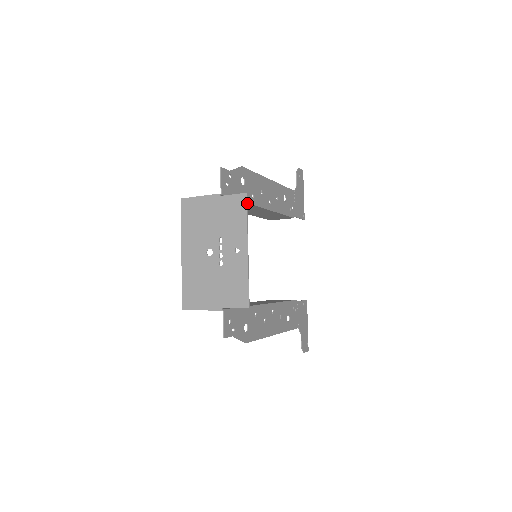
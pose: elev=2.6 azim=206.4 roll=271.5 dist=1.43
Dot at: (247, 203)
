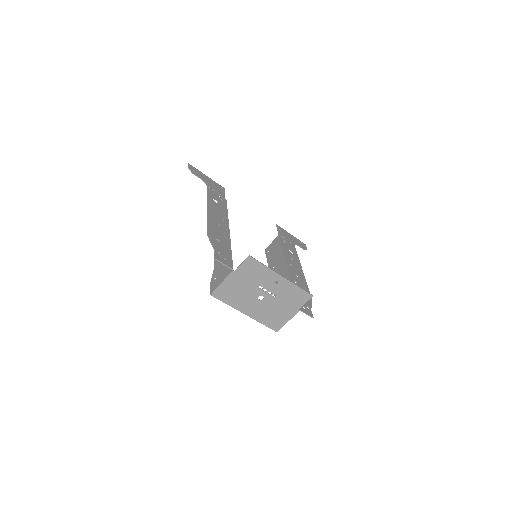
Dot at: (230, 246)
